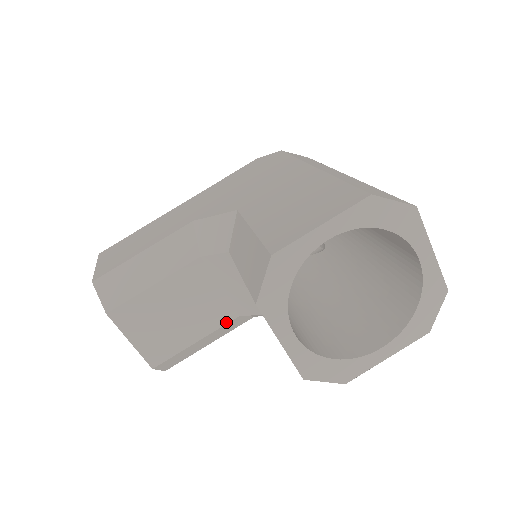
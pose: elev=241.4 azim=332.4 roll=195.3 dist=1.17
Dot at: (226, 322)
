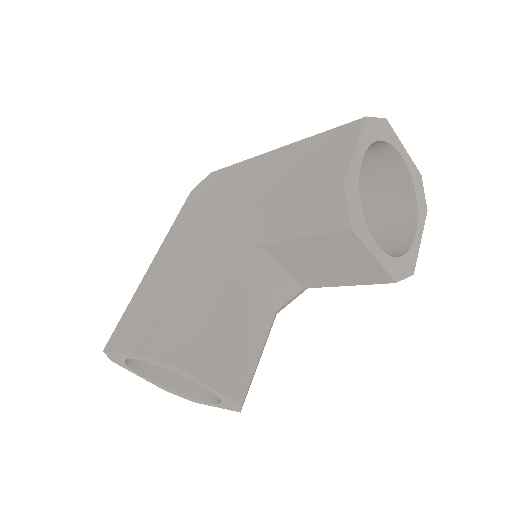
Dot at: (271, 322)
